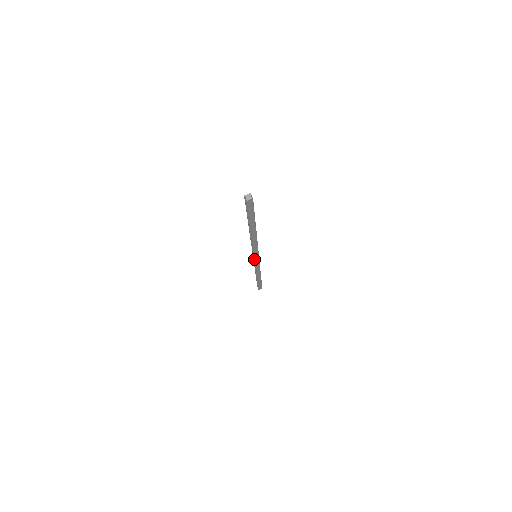
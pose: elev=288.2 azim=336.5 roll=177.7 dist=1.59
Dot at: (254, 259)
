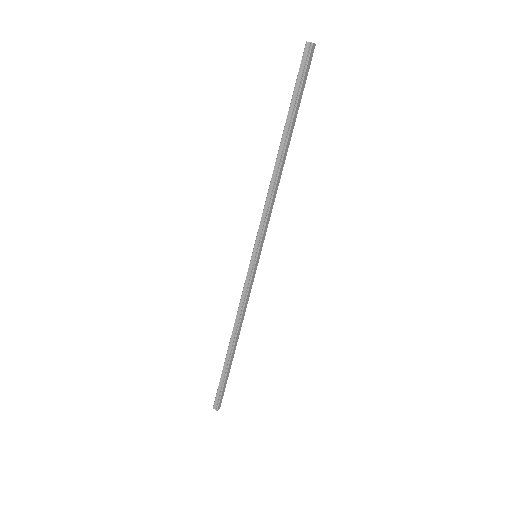
Dot at: (254, 262)
